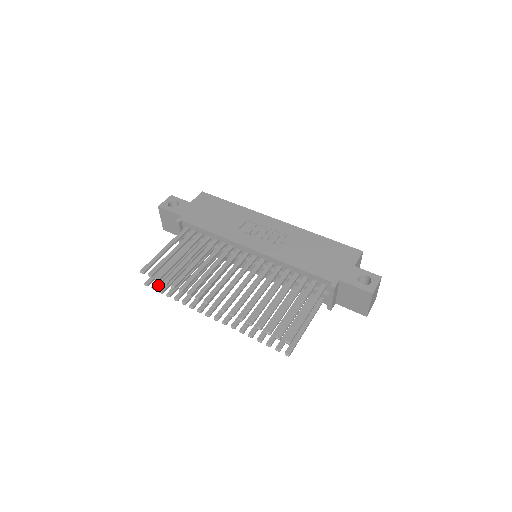
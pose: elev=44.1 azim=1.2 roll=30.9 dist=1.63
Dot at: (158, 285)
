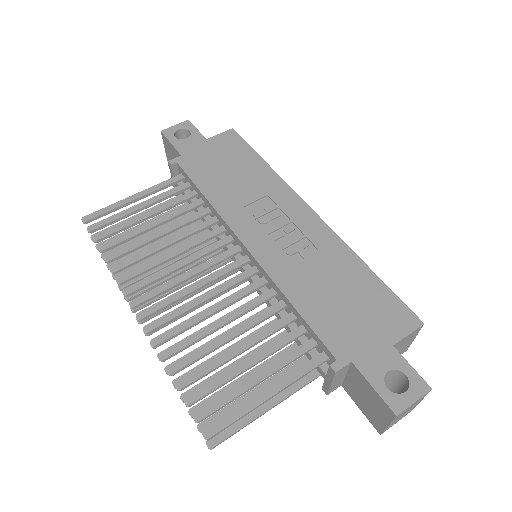
Dot at: occluded
